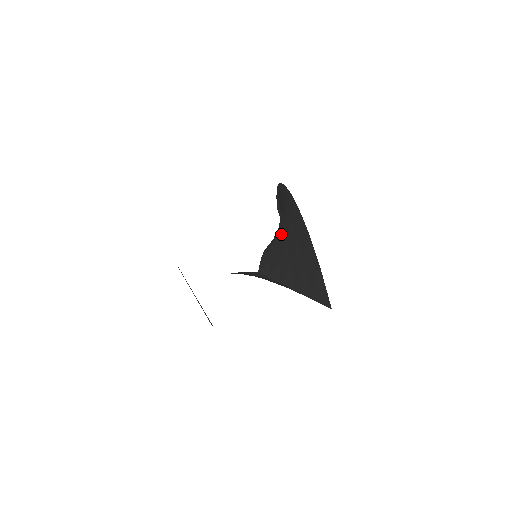
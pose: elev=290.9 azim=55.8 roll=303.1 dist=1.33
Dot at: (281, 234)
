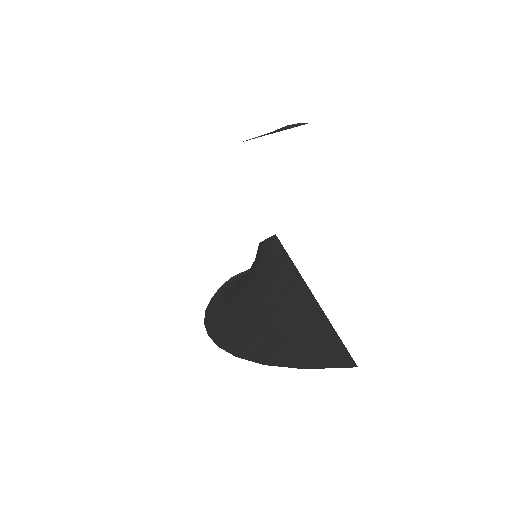
Dot at: occluded
